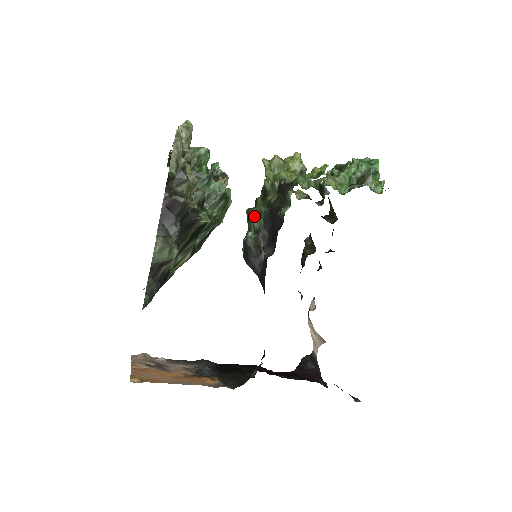
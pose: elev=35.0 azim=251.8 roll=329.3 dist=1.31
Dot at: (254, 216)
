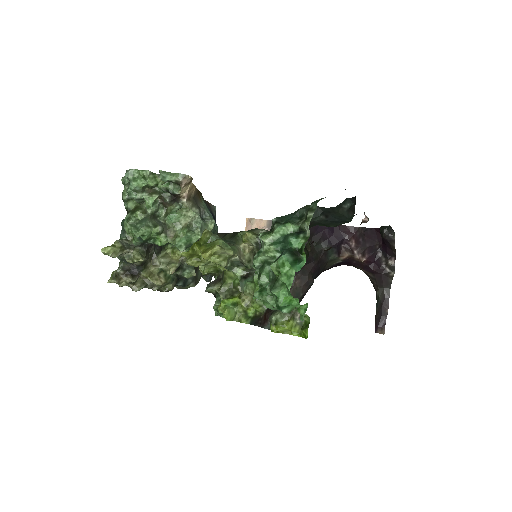
Dot at: occluded
